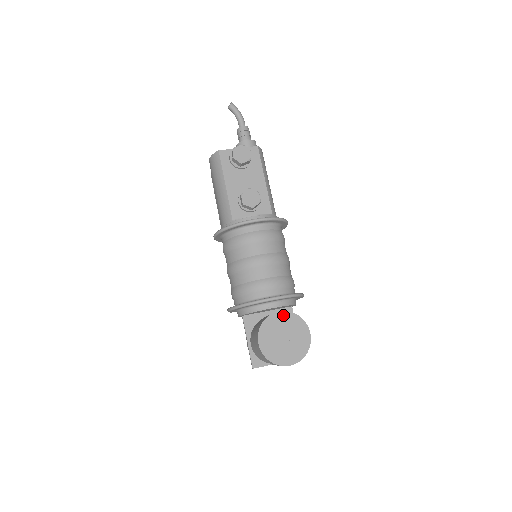
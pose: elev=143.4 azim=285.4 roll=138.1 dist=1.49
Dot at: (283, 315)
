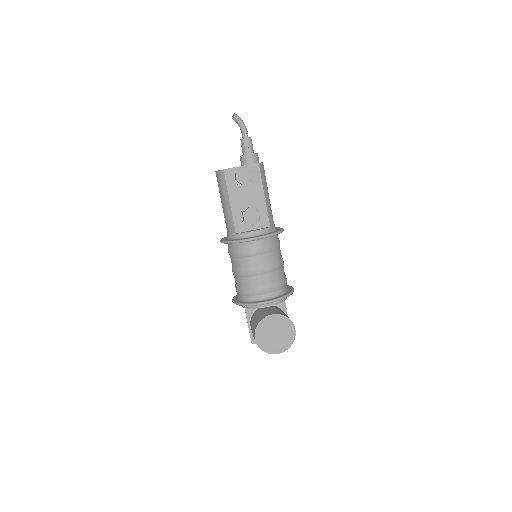
Dot at: (275, 317)
